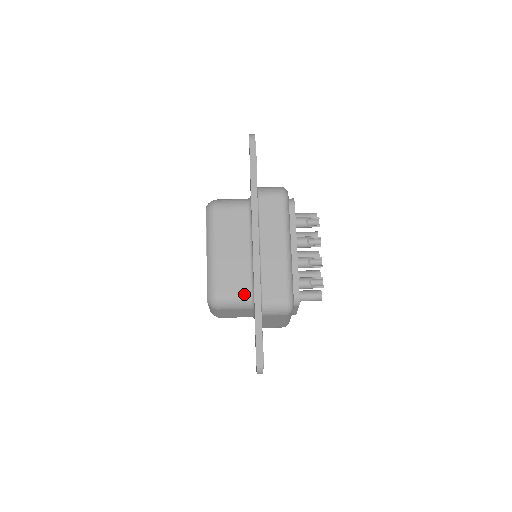
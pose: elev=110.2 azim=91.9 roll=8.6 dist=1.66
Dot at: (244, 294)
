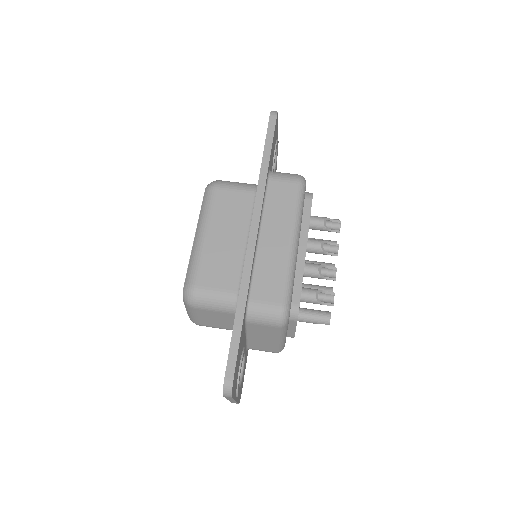
Dot at: (229, 292)
